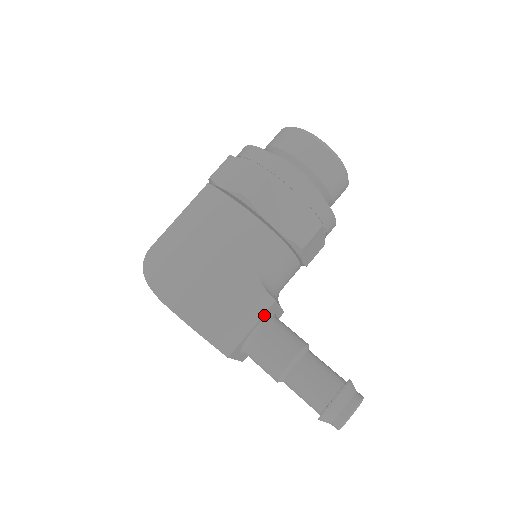
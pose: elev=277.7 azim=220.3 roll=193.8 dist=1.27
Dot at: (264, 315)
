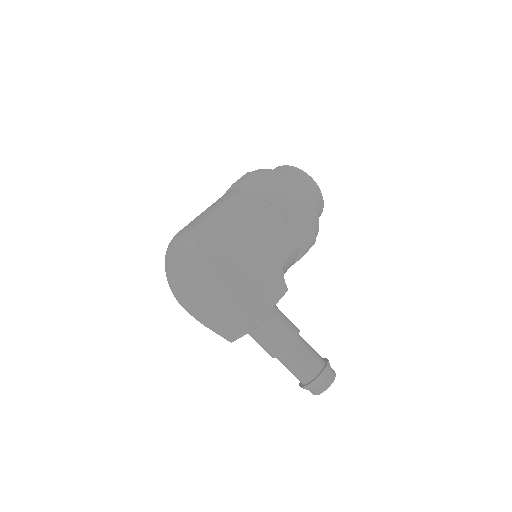
Dot at: (278, 300)
